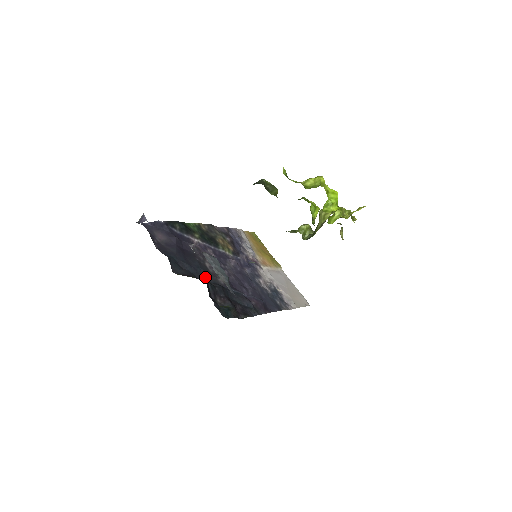
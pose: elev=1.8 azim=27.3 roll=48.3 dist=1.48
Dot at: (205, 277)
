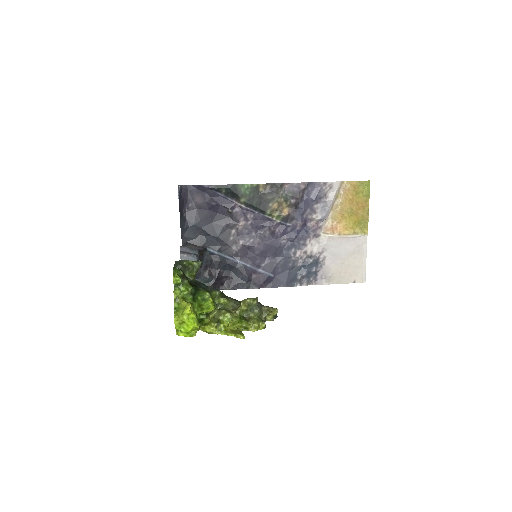
Dot at: (218, 245)
